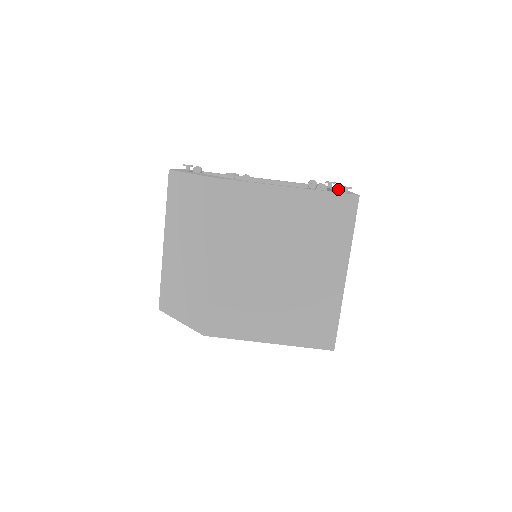
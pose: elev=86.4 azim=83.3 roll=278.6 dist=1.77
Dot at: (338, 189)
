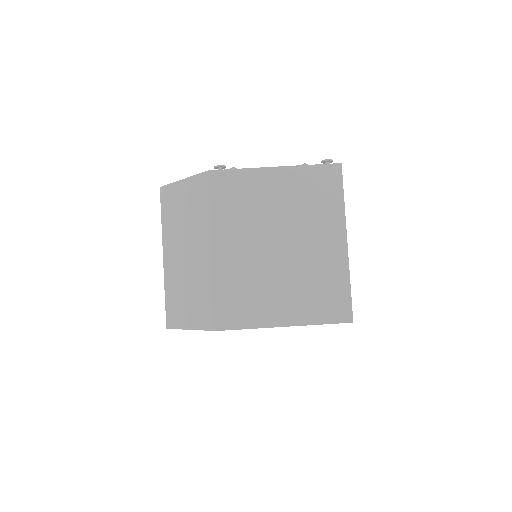
Dot at: occluded
